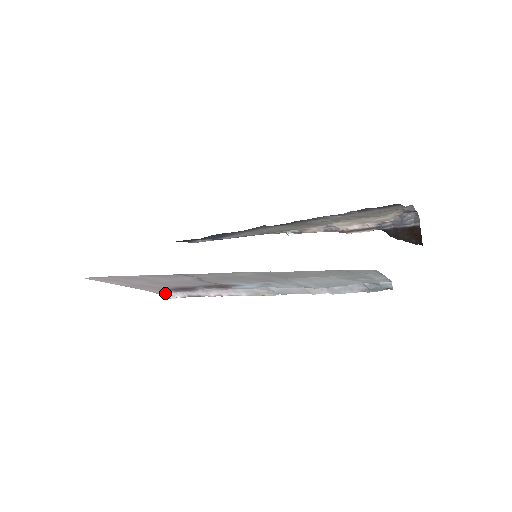
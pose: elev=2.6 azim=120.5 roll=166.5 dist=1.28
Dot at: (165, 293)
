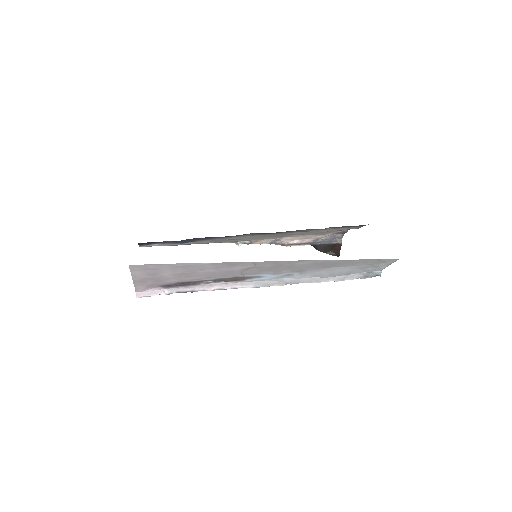
Dot at: (146, 291)
